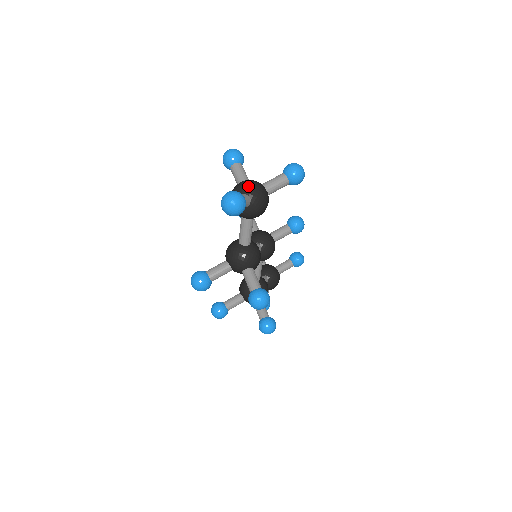
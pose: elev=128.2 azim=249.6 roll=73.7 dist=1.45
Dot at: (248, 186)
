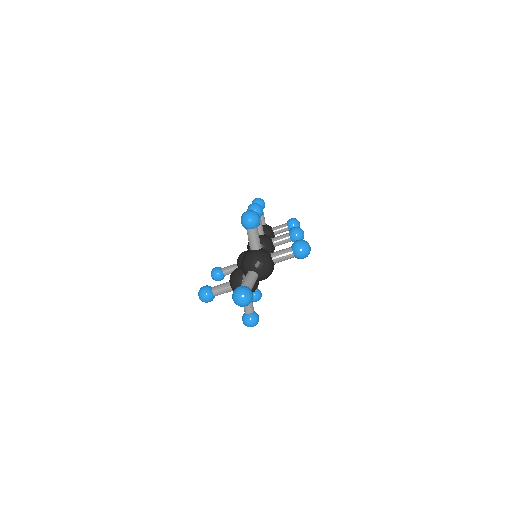
Dot at: (258, 265)
